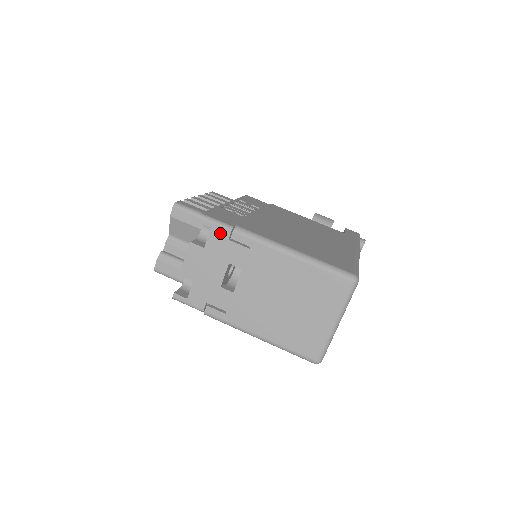
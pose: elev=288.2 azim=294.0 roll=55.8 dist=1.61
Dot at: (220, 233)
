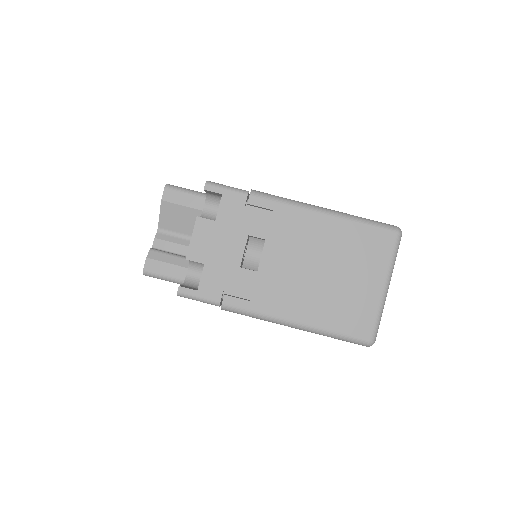
Dot at: (234, 200)
